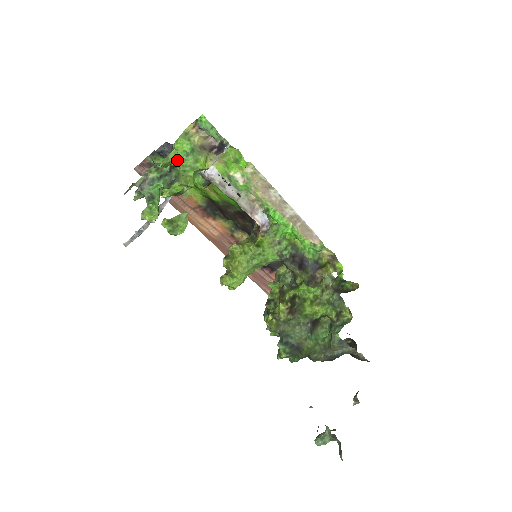
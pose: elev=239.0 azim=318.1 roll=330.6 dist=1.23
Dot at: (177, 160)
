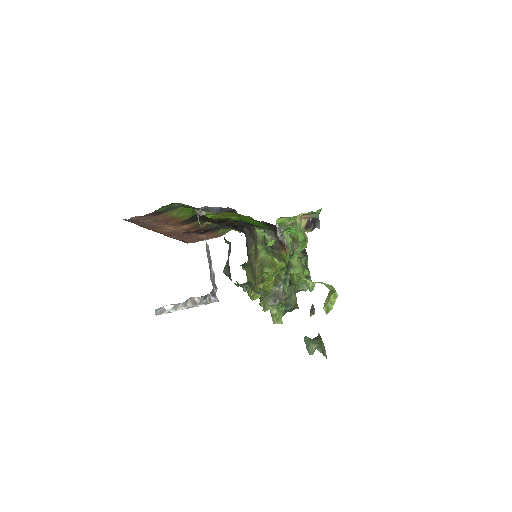
Dot at: occluded
